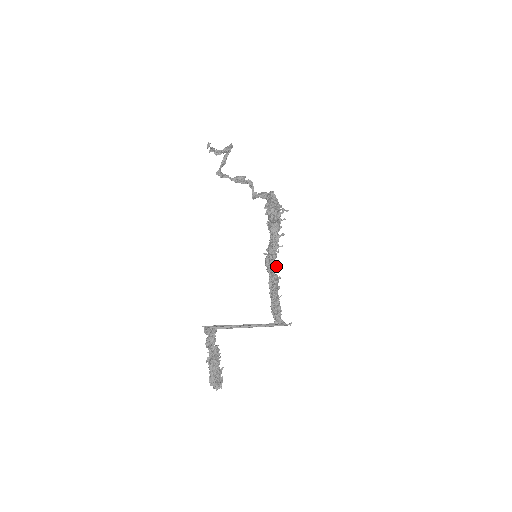
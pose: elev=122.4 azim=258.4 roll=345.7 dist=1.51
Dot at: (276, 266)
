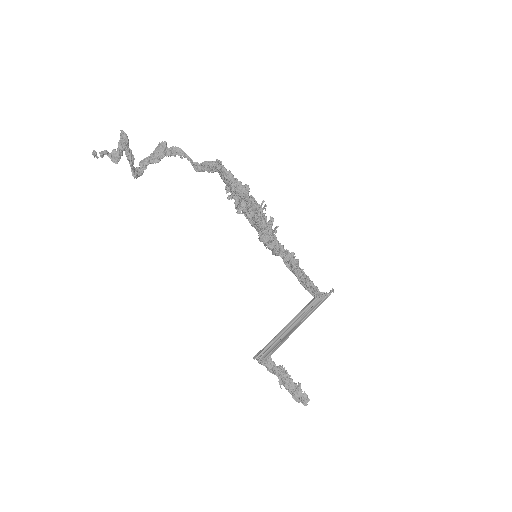
Dot at: (283, 247)
